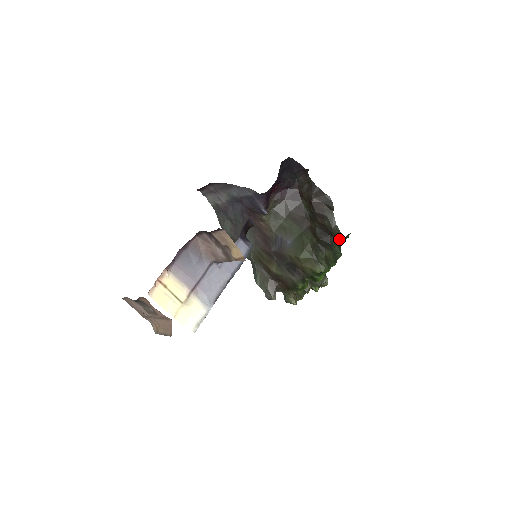
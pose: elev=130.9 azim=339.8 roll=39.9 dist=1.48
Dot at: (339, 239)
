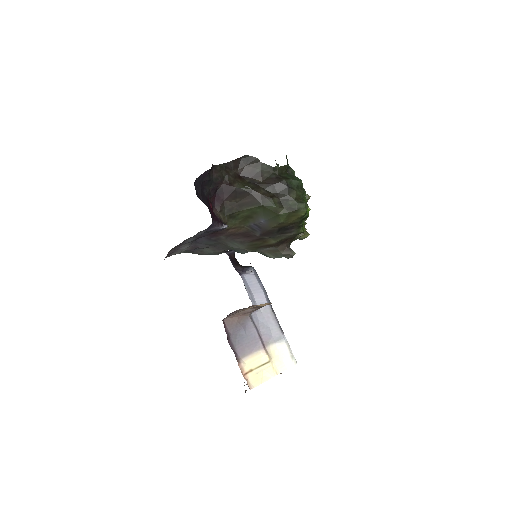
Dot at: (286, 171)
